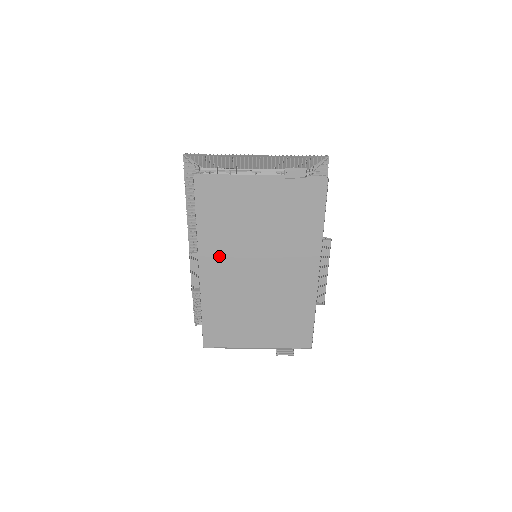
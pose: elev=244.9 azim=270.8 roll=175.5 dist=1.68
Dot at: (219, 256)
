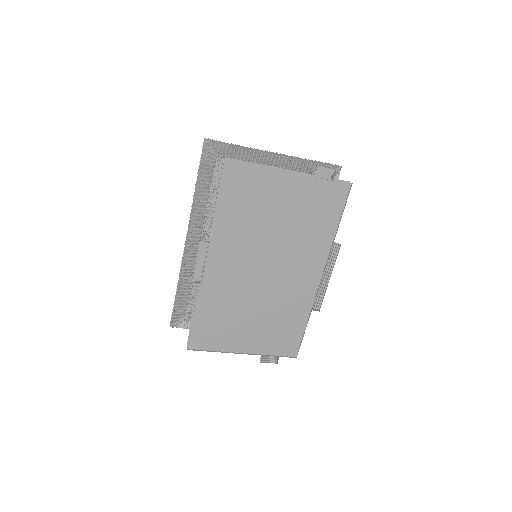
Dot at: (230, 248)
